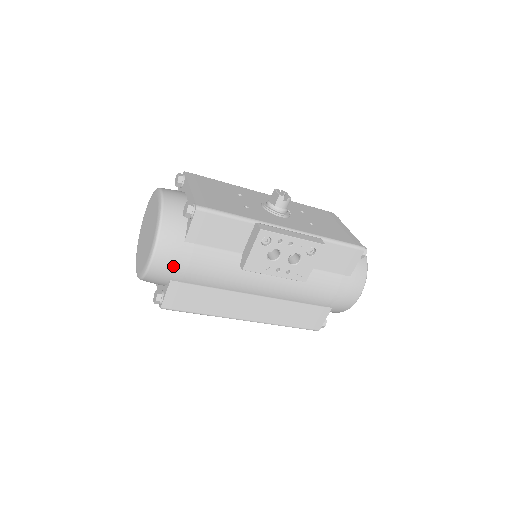
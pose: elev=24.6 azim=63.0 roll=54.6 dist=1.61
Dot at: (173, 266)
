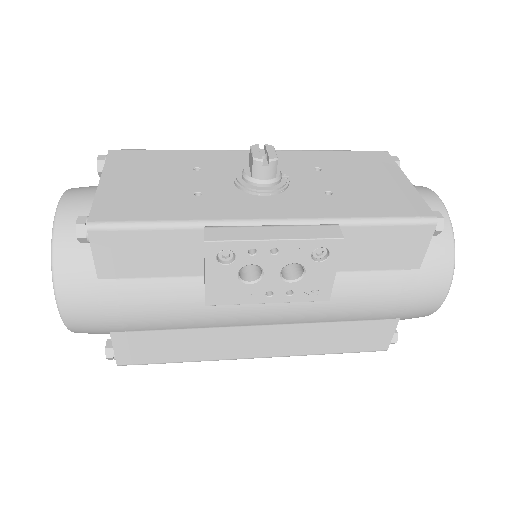
Dot at: (97, 317)
